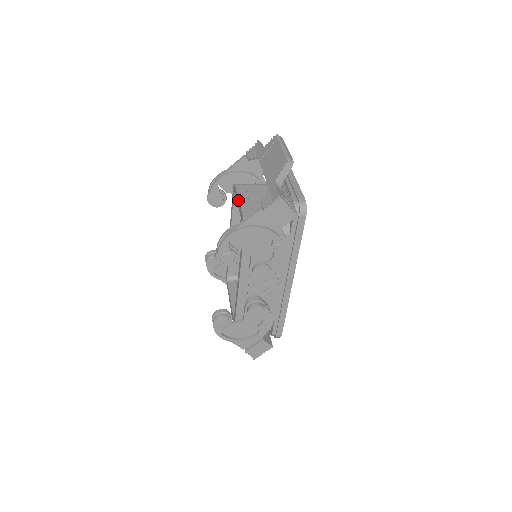
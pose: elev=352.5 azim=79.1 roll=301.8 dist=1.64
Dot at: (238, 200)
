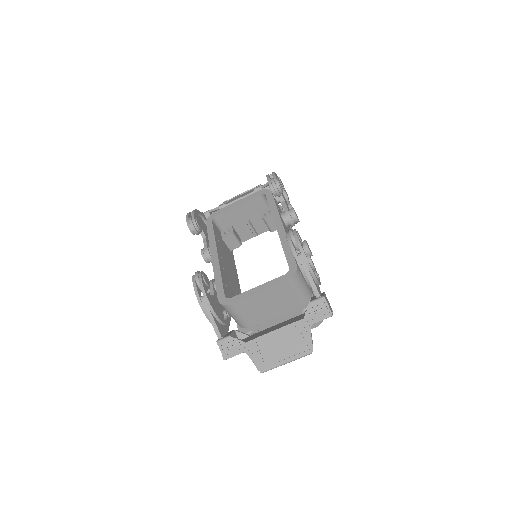
Dot at: (235, 202)
